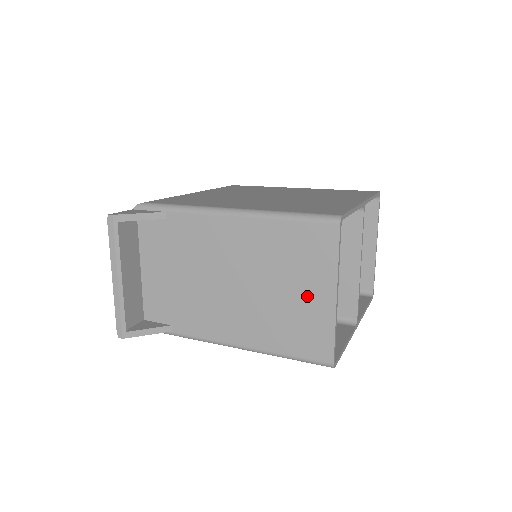
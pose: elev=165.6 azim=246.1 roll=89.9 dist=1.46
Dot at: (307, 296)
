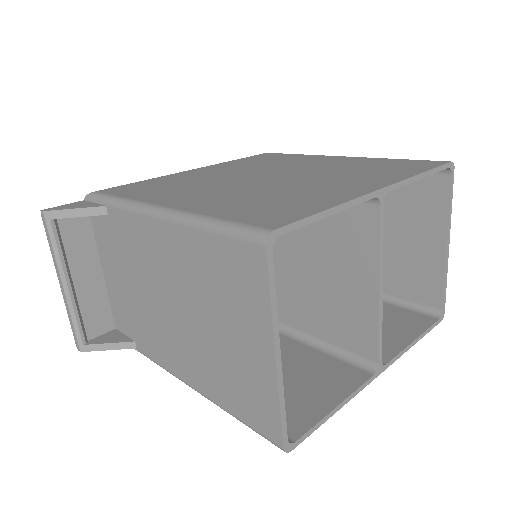
Dot at: (243, 345)
